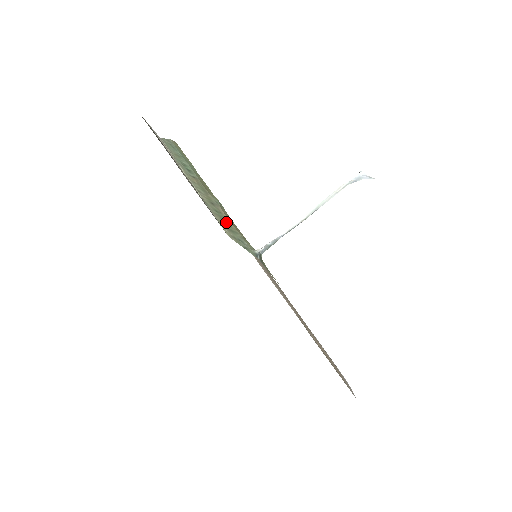
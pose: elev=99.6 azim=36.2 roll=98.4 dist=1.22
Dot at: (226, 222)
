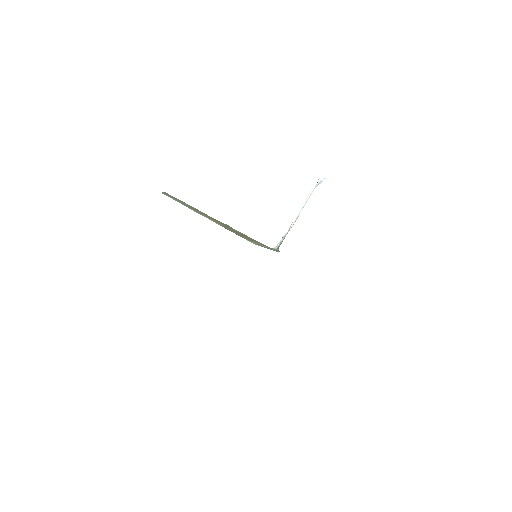
Dot at: (245, 236)
